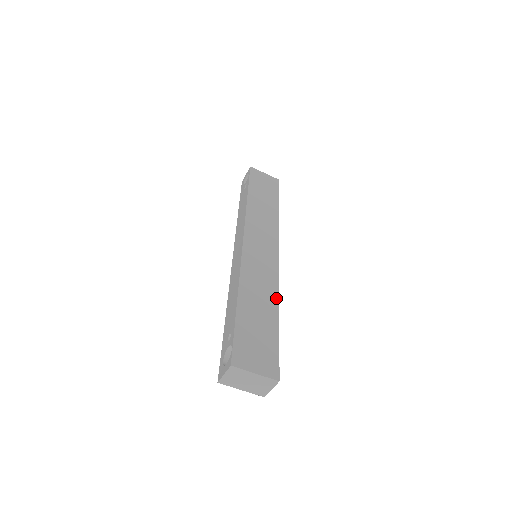
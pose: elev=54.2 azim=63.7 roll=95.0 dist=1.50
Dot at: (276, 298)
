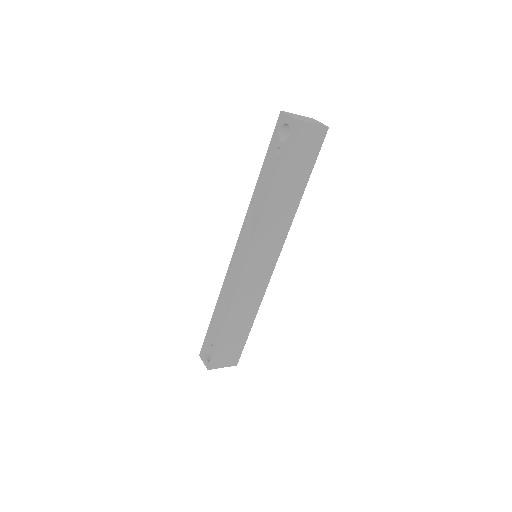
Dot at: (257, 309)
